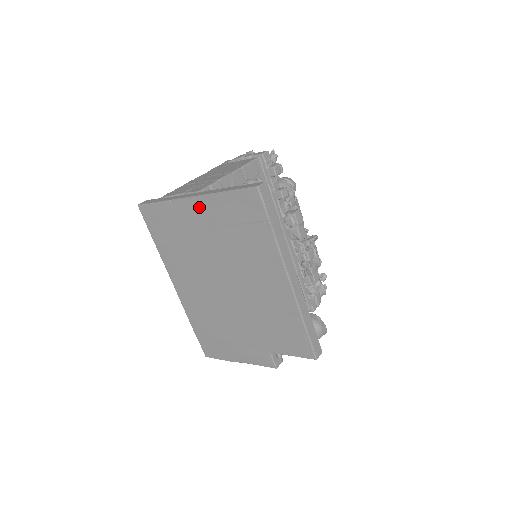
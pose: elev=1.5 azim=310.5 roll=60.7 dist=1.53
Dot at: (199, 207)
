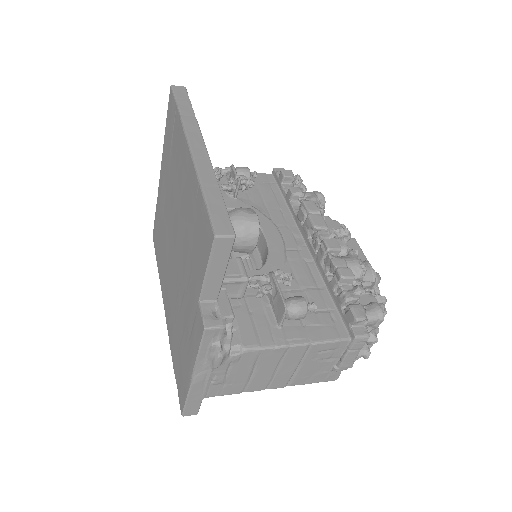
Dot at: (162, 171)
